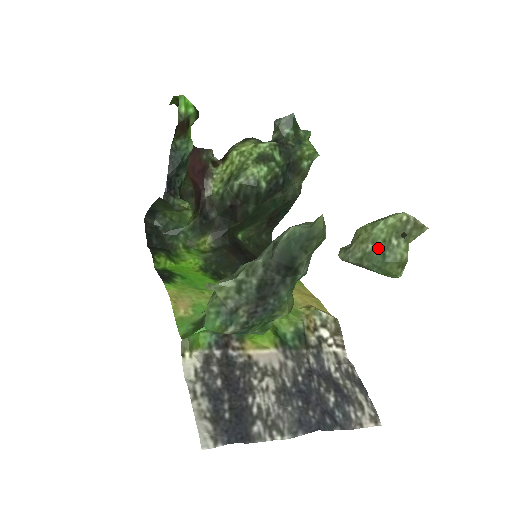
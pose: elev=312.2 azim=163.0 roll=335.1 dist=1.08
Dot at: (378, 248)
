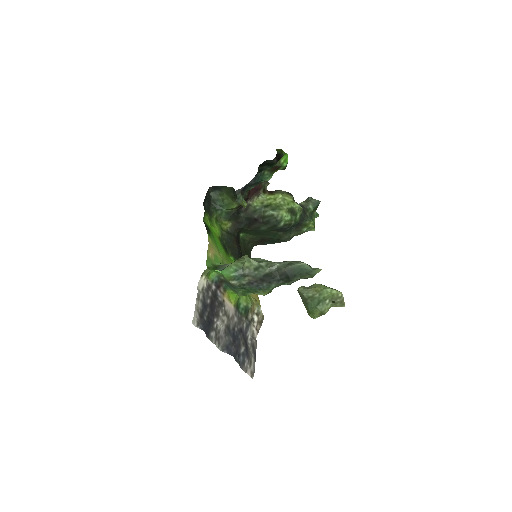
Dot at: (319, 299)
